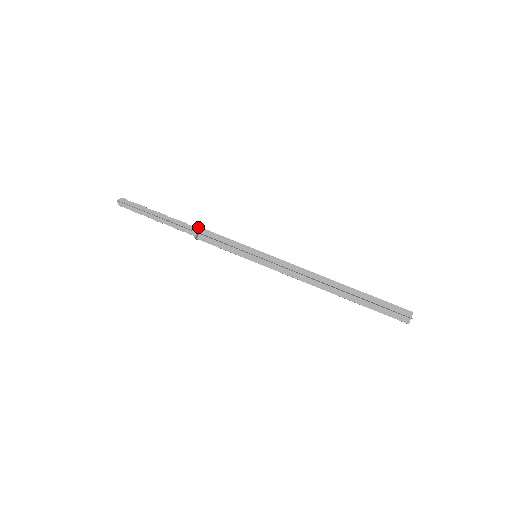
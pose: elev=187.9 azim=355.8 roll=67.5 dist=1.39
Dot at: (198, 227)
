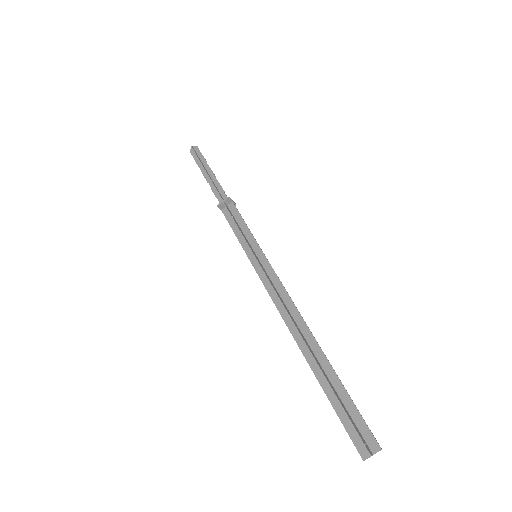
Dot at: (227, 197)
